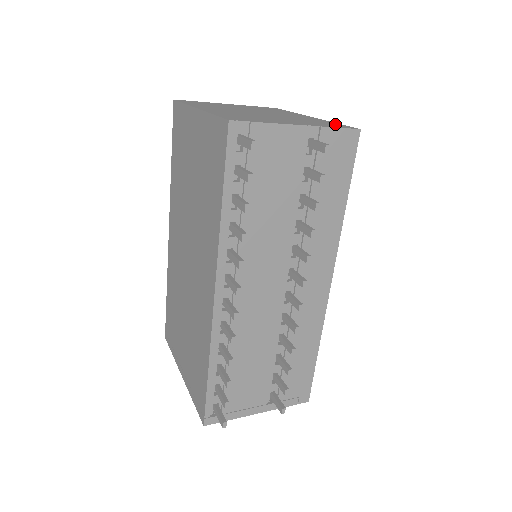
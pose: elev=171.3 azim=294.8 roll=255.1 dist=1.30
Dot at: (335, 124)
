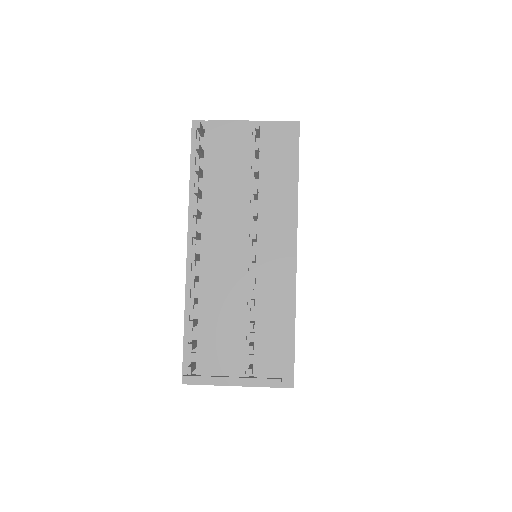
Dot at: occluded
